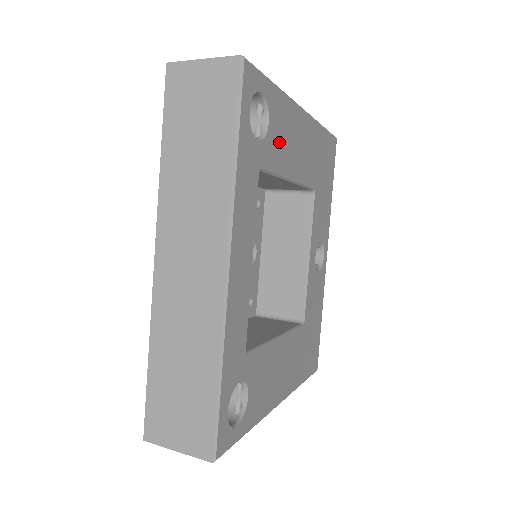
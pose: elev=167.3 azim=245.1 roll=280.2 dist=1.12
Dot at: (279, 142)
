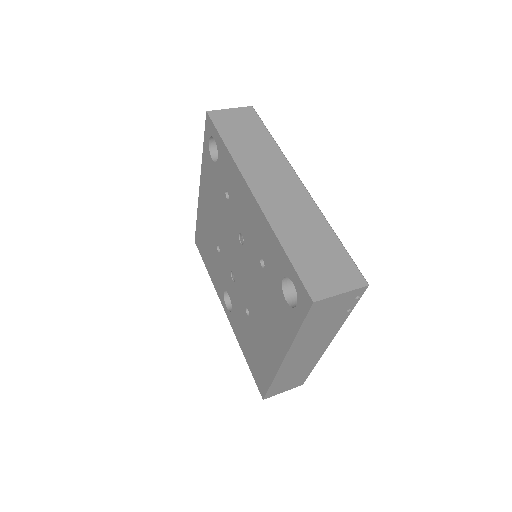
Dot at: occluded
